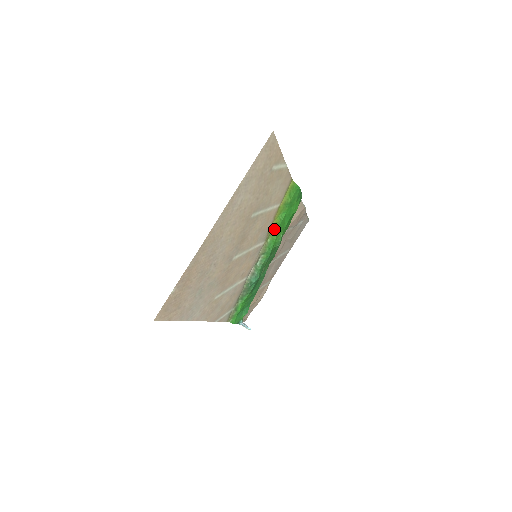
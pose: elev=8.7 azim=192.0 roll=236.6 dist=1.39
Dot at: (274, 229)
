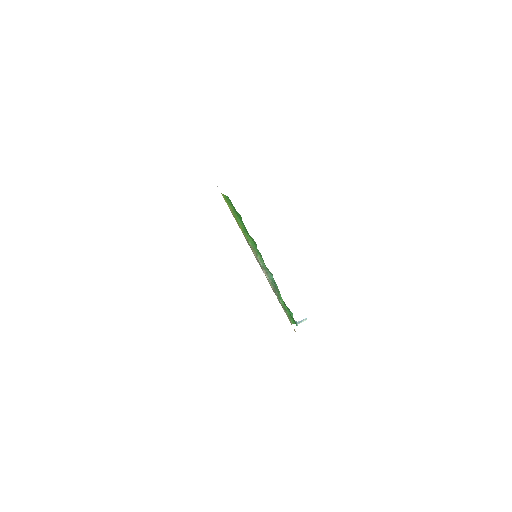
Dot at: (245, 234)
